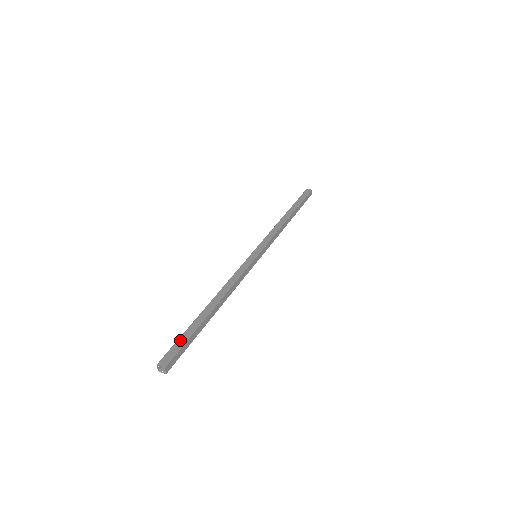
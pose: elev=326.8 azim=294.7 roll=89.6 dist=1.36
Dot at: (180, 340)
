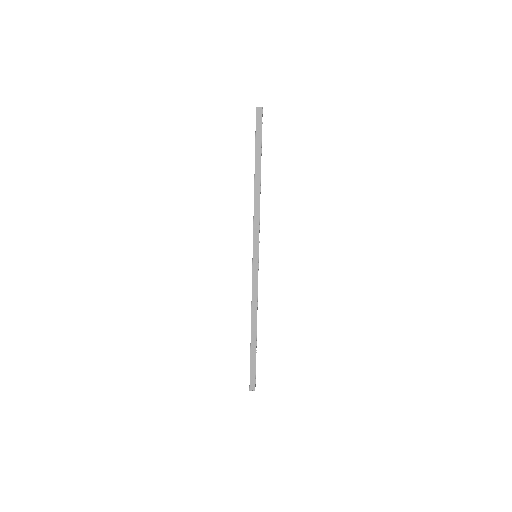
Dot at: (251, 369)
